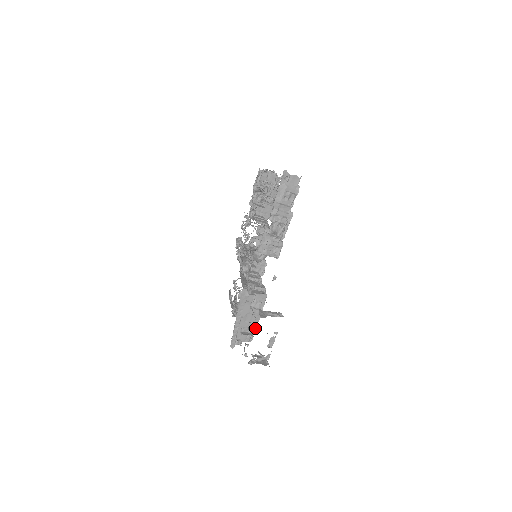
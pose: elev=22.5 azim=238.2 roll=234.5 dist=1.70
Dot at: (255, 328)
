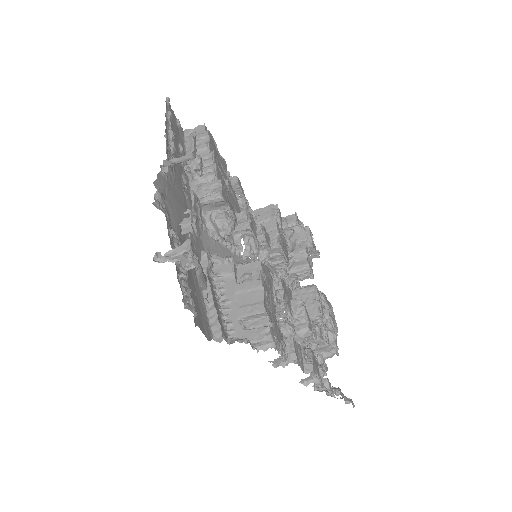
Dot at: (264, 311)
